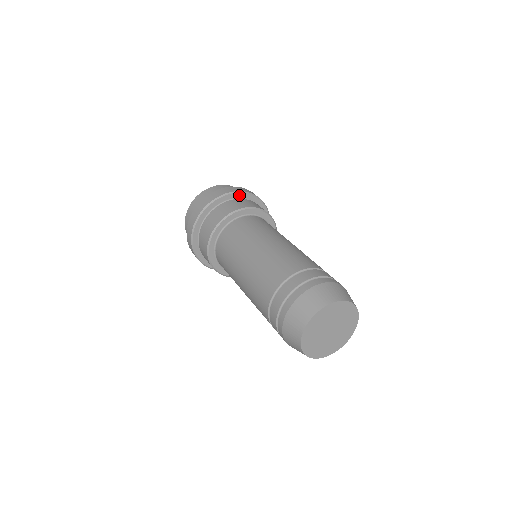
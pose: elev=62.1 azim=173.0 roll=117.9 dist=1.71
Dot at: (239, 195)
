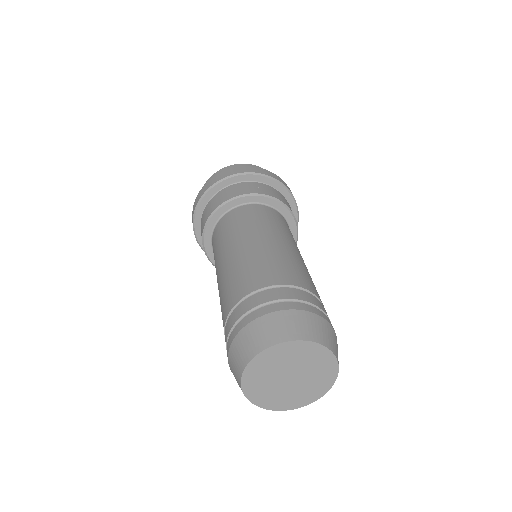
Dot at: (287, 194)
